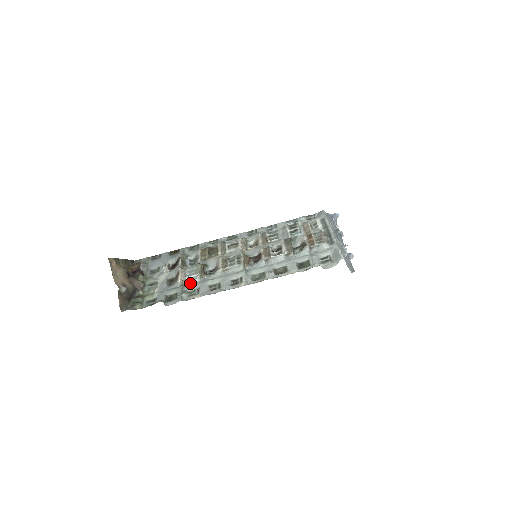
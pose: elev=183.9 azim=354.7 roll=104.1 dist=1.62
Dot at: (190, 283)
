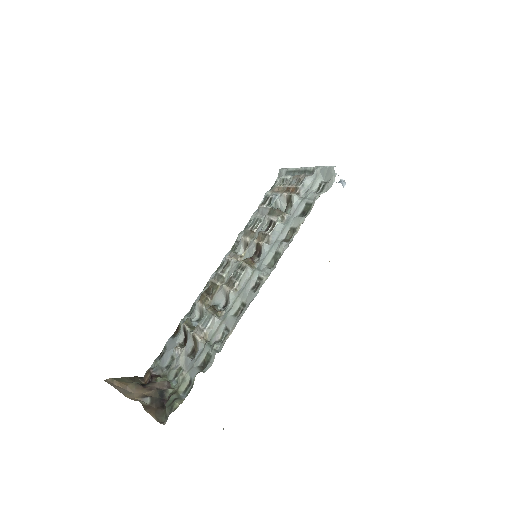
Dot at: (213, 332)
